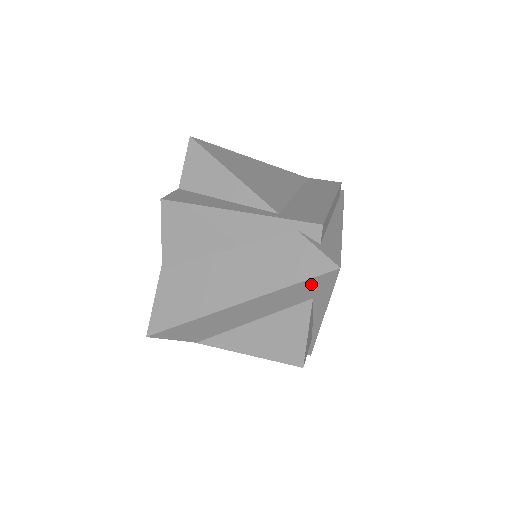
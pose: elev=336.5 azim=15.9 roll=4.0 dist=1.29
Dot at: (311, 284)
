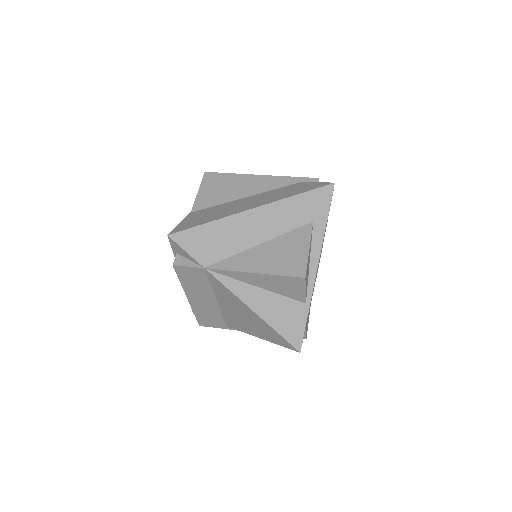
Dot at: (314, 198)
